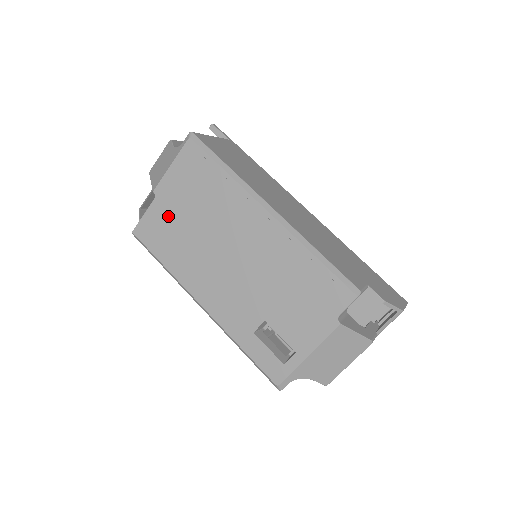
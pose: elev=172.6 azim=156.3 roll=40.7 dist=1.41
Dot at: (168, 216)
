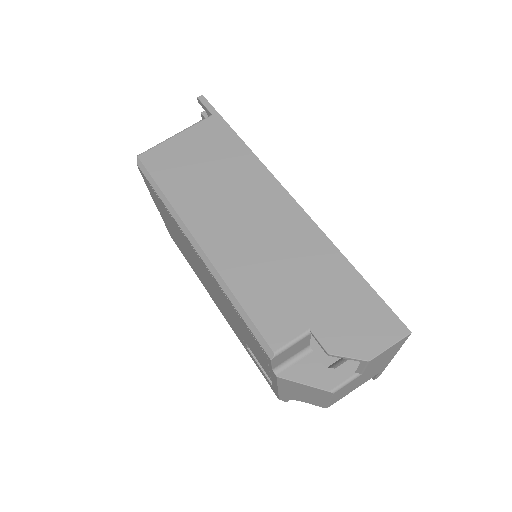
Dot at: (170, 230)
